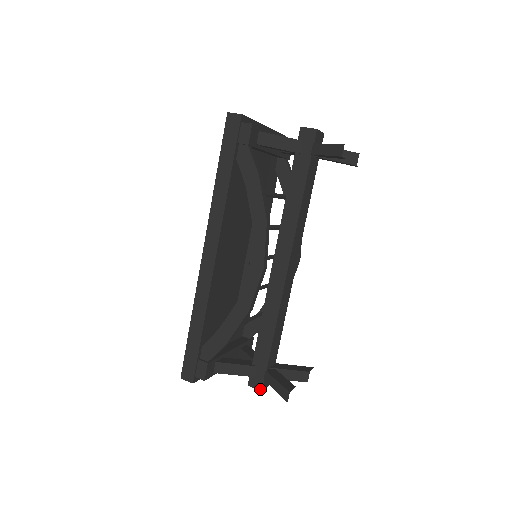
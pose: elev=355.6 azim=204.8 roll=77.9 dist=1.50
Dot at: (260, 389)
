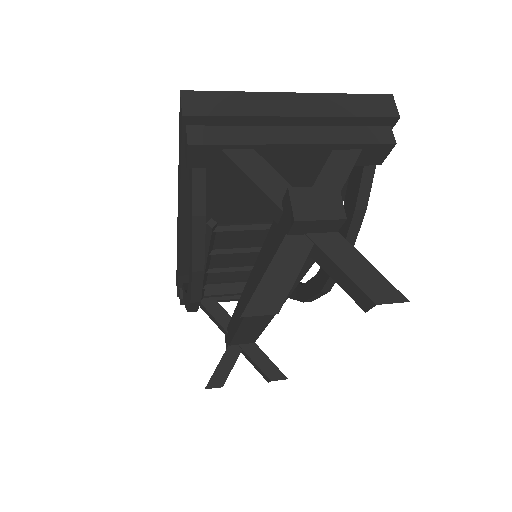
Dot at: (226, 348)
